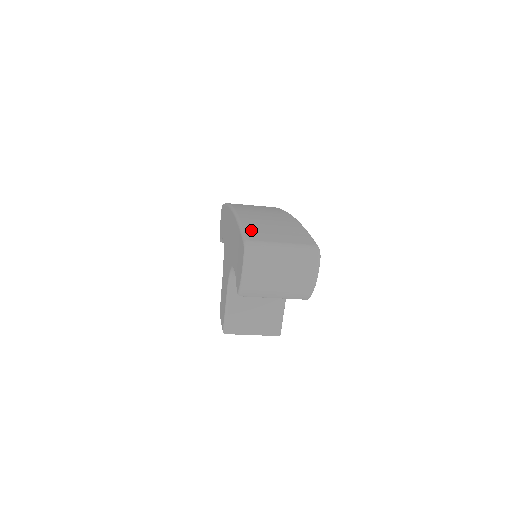
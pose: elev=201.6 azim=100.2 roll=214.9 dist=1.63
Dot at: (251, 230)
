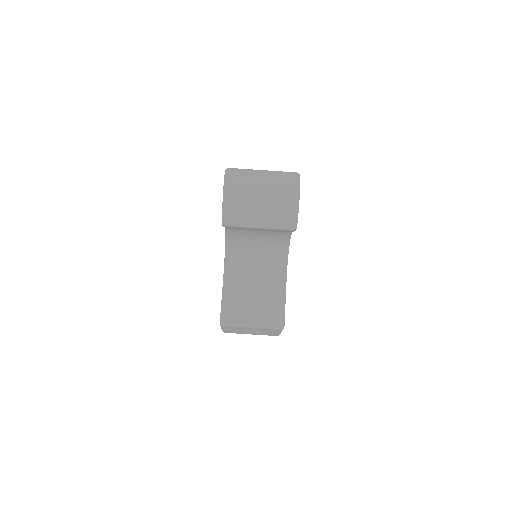
Dot at: occluded
